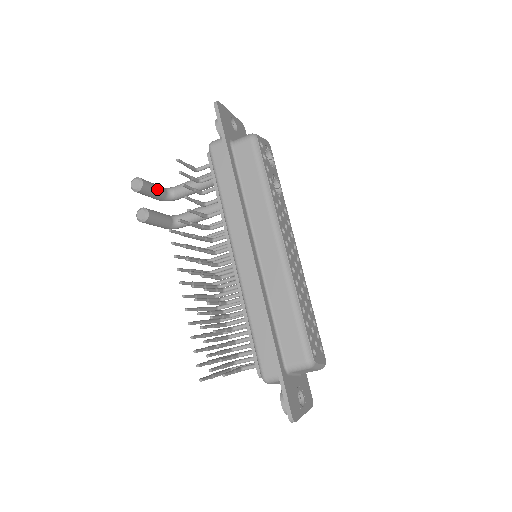
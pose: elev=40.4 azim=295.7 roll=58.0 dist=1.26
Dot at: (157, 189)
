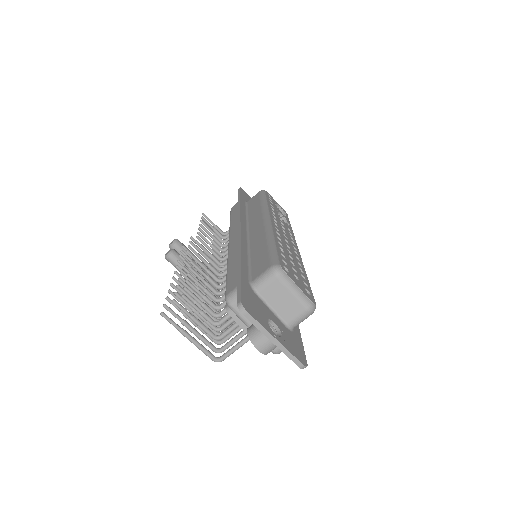
Dot at: occluded
